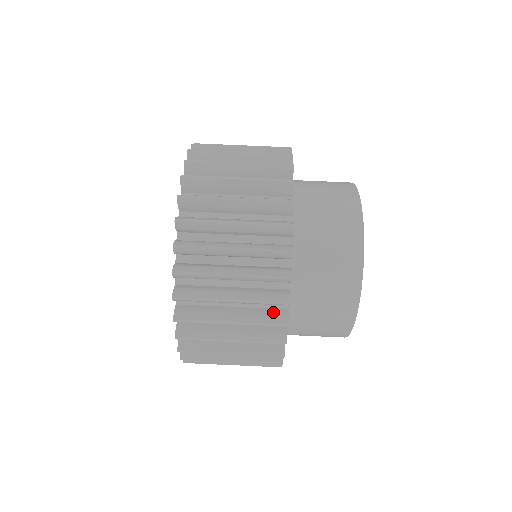
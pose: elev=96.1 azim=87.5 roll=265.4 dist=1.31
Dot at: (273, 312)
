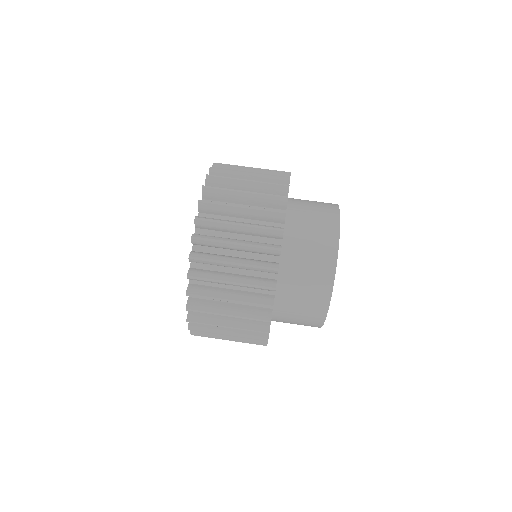
Dot at: (267, 262)
